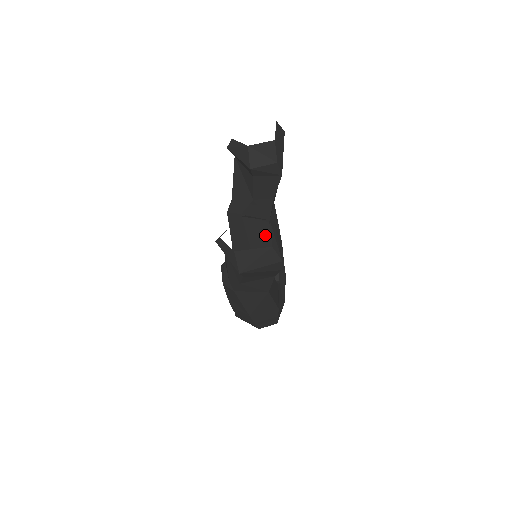
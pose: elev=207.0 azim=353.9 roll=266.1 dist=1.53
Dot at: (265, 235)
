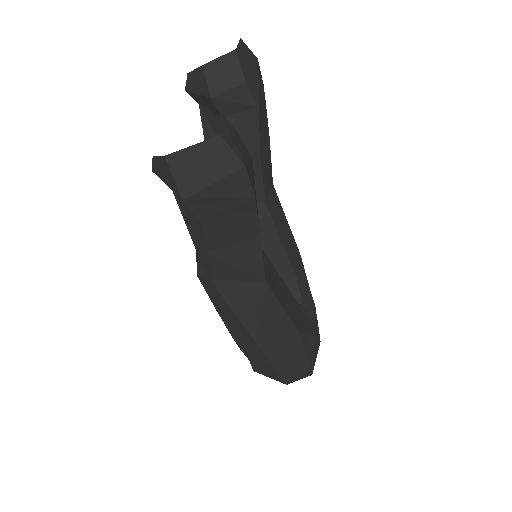
Dot at: (265, 227)
